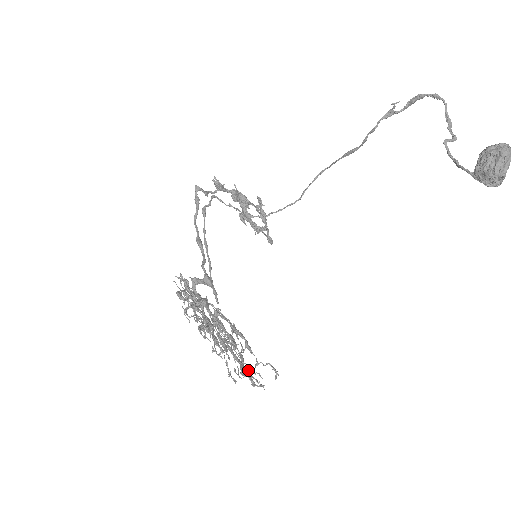
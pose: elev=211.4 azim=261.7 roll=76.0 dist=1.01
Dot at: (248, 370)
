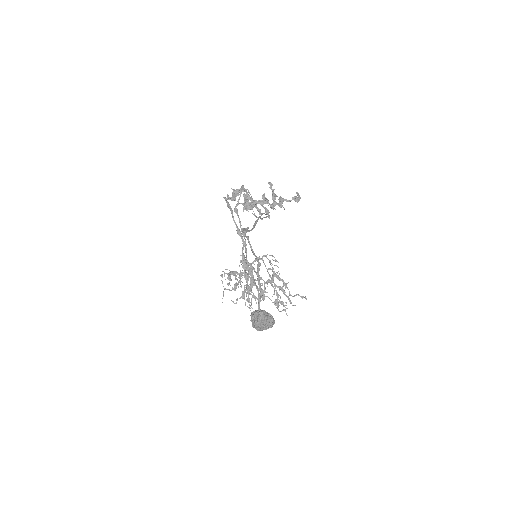
Dot at: (281, 302)
